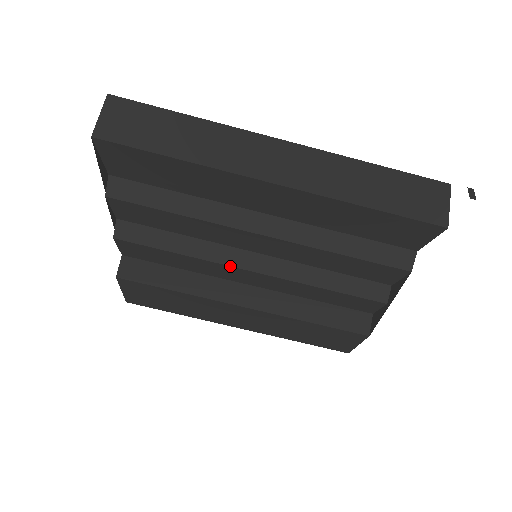
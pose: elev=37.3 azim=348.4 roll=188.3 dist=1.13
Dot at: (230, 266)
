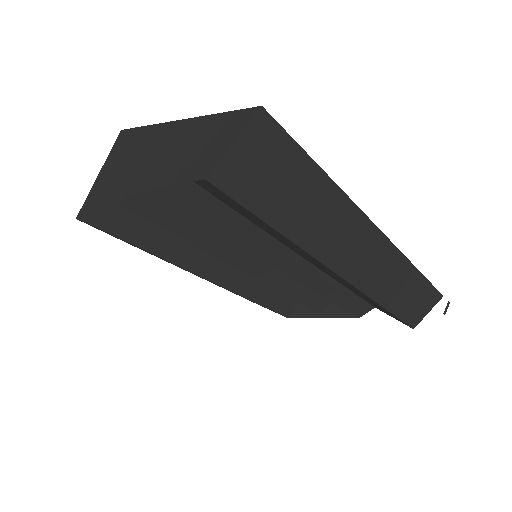
Dot at: occluded
